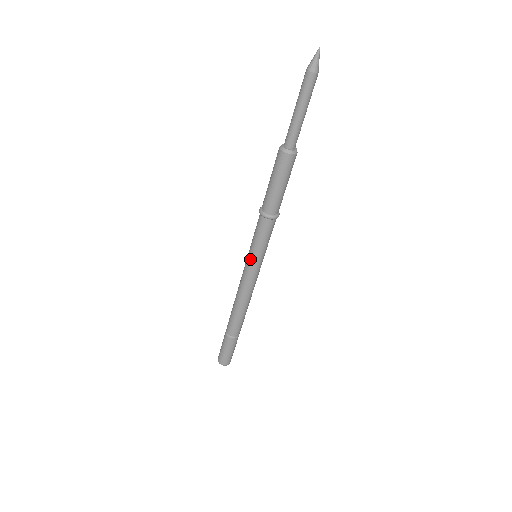
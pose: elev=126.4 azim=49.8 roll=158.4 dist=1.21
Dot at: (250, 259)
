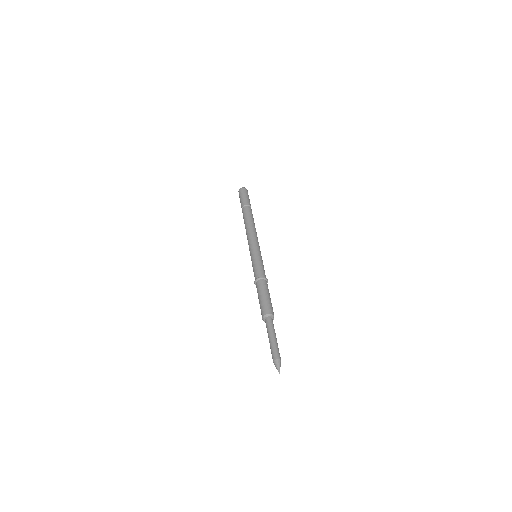
Dot at: occluded
